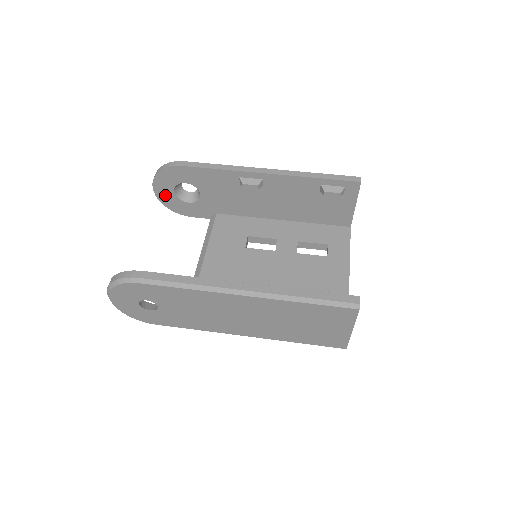
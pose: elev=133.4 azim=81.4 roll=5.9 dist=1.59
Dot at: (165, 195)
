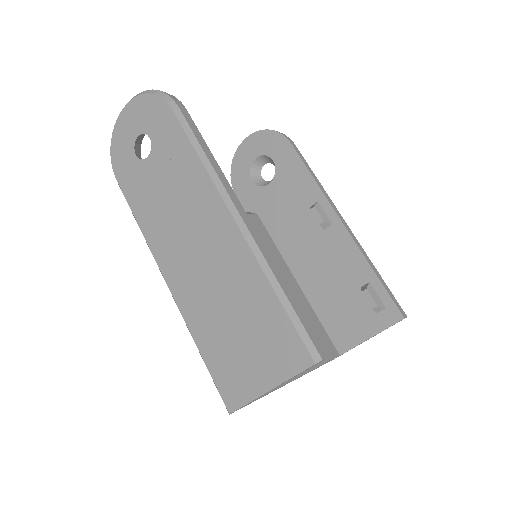
Dot at: (245, 154)
